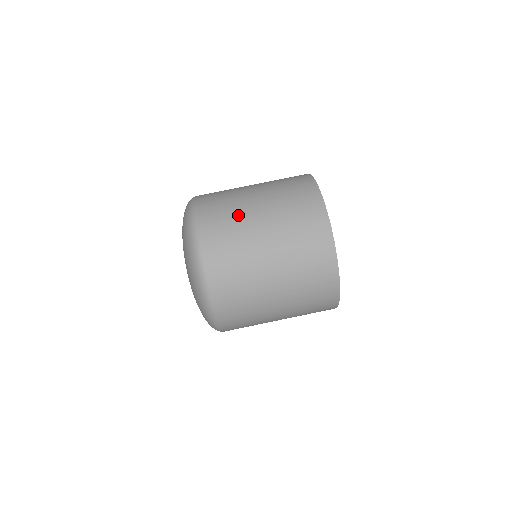
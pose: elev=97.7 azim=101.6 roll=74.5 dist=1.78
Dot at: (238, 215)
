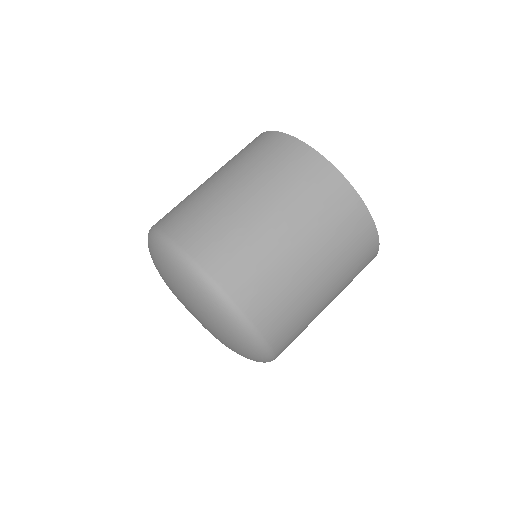
Dot at: (221, 210)
